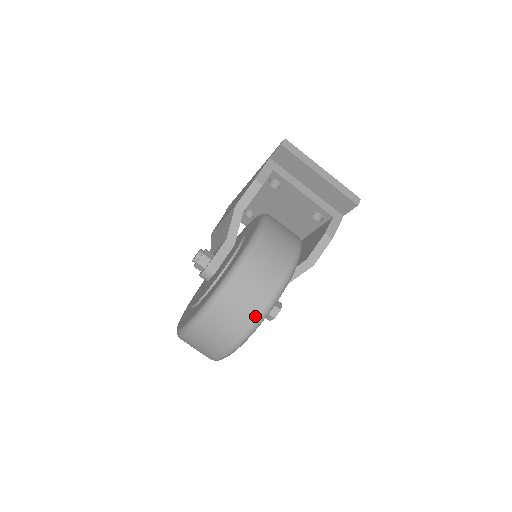
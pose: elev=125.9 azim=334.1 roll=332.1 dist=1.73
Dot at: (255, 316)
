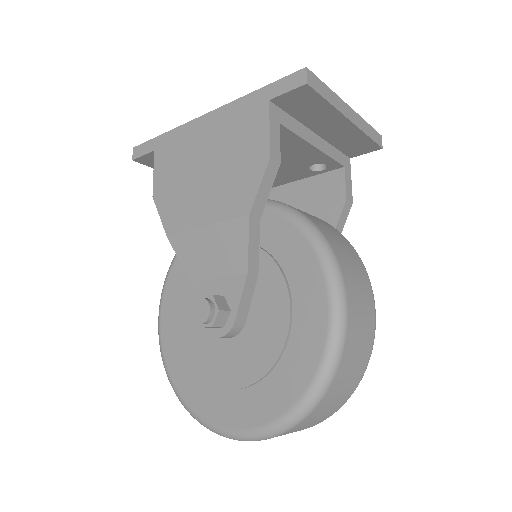
Dot at: (353, 390)
